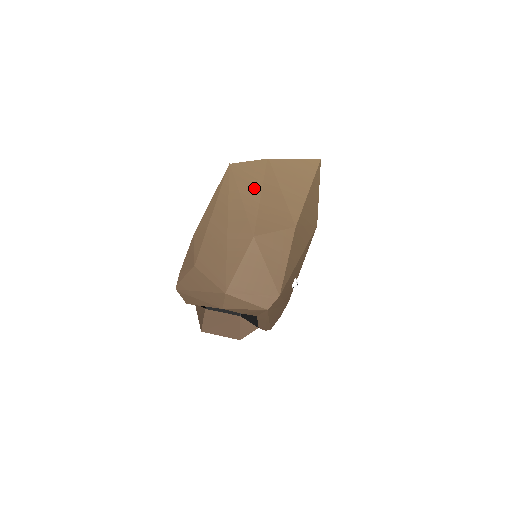
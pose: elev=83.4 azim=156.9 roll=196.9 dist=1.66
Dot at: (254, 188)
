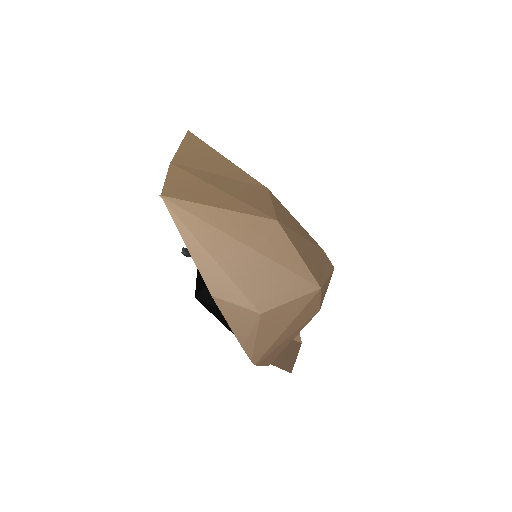
Dot at: (209, 191)
